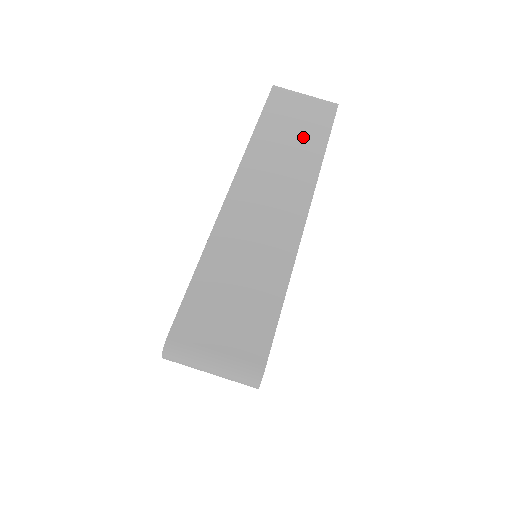
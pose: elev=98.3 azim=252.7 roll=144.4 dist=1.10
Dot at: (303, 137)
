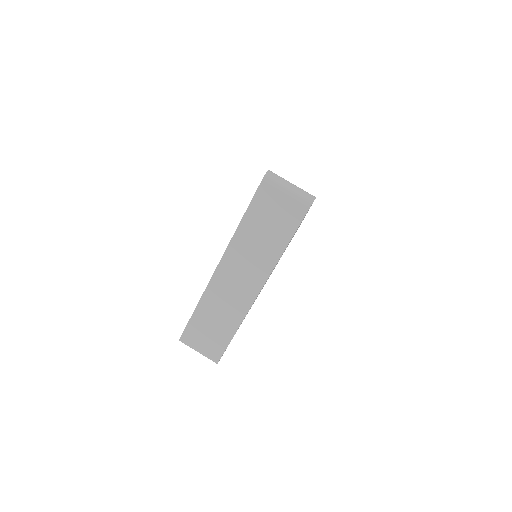
Dot at: (272, 235)
